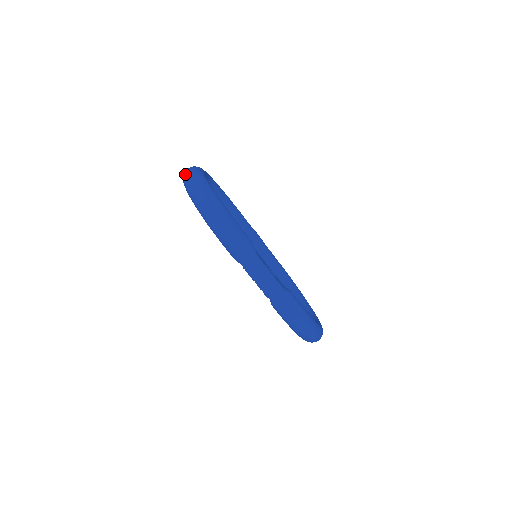
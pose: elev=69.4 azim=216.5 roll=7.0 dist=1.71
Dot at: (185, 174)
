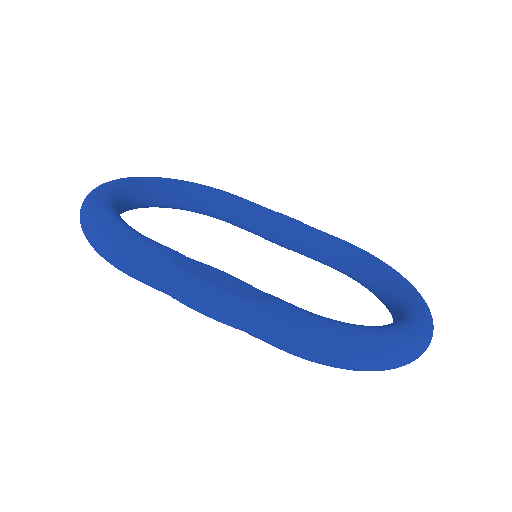
Dot at: occluded
